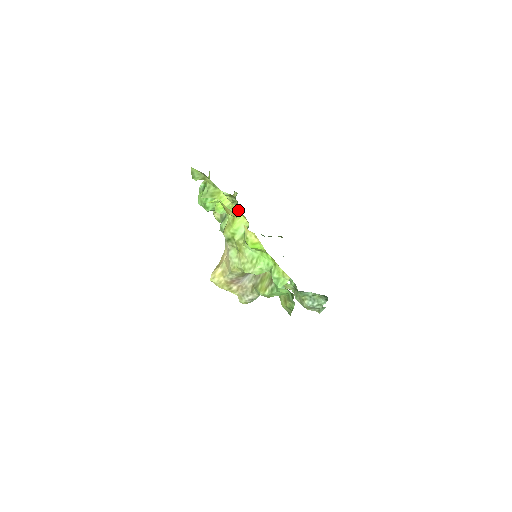
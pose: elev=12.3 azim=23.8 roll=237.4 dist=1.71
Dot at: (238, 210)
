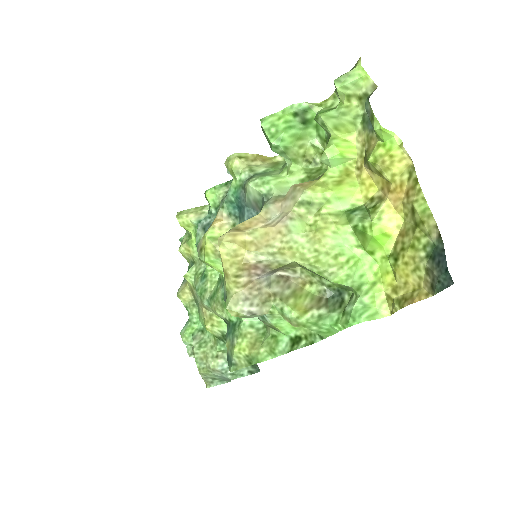
Dot at: (366, 175)
